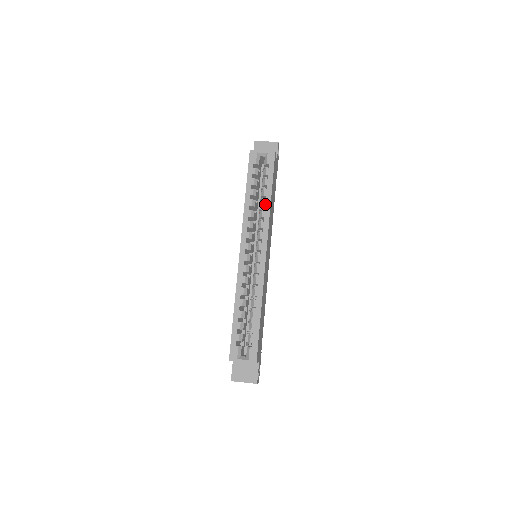
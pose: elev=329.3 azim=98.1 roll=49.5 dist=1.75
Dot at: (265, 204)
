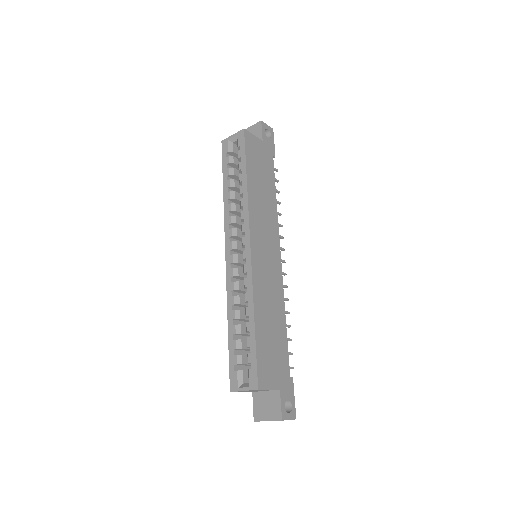
Dot at: (242, 190)
